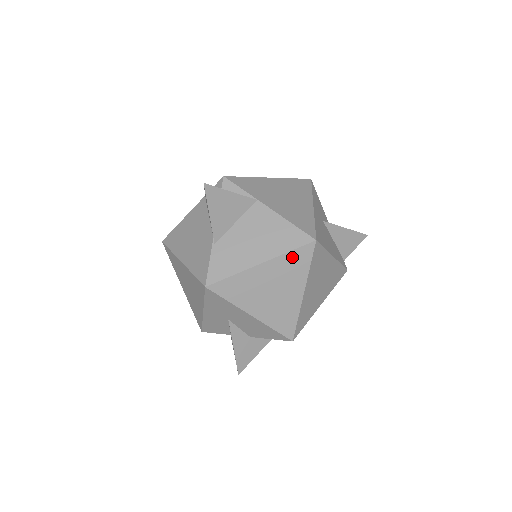
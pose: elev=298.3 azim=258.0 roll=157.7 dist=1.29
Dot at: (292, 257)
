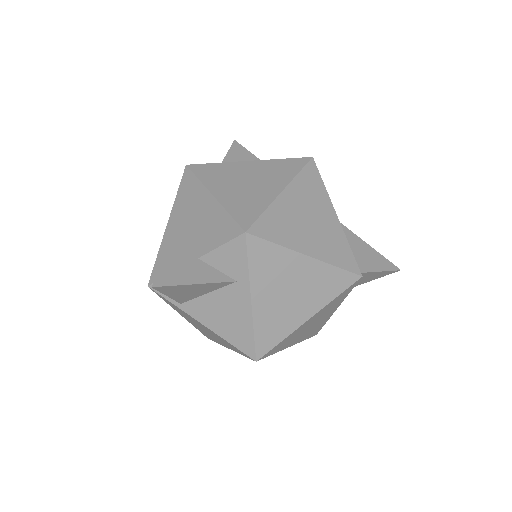
Dot at: (282, 163)
